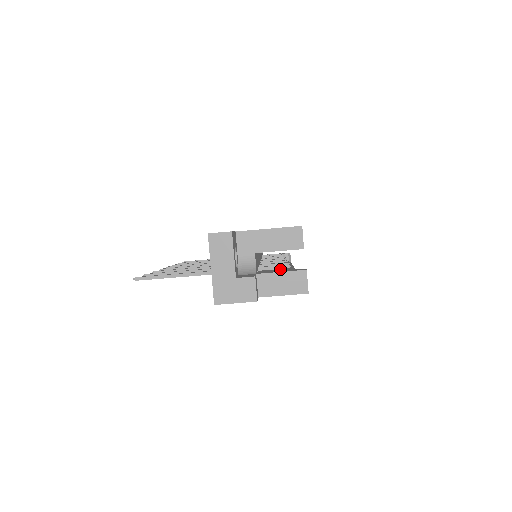
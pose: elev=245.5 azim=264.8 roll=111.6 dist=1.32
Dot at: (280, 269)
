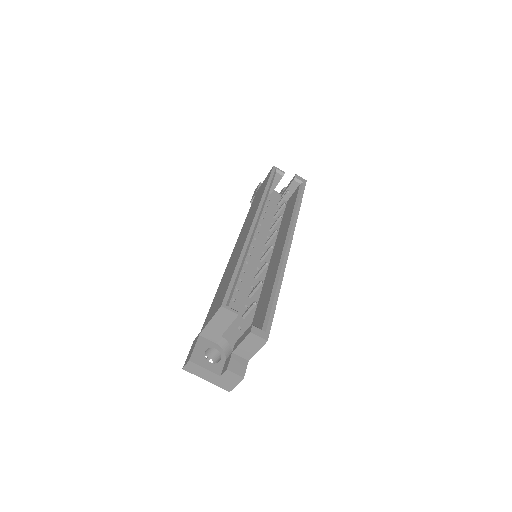
Dot at: (279, 247)
